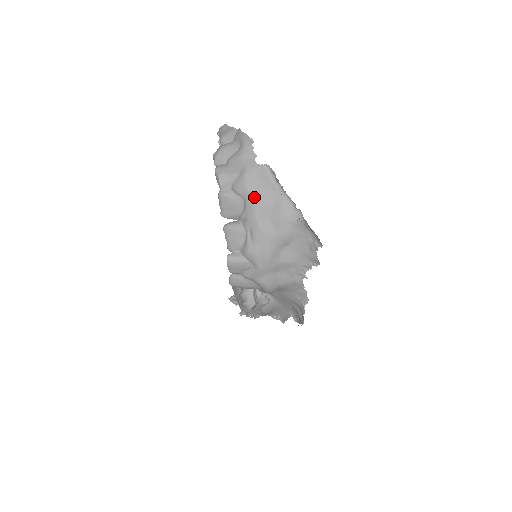
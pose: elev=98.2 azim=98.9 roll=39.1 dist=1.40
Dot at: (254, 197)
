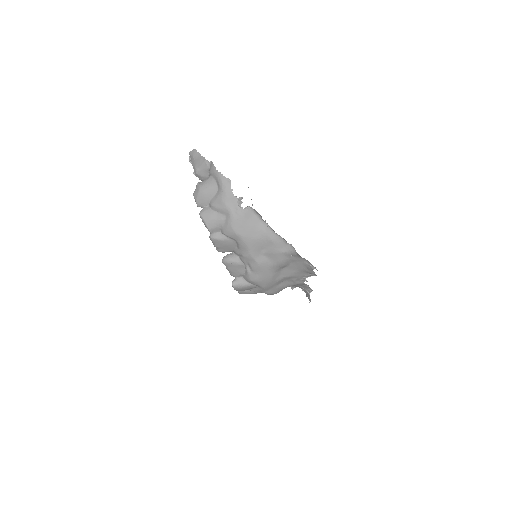
Dot at: (245, 240)
